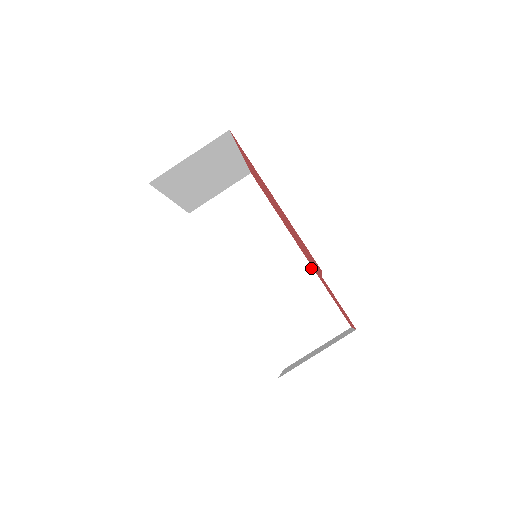
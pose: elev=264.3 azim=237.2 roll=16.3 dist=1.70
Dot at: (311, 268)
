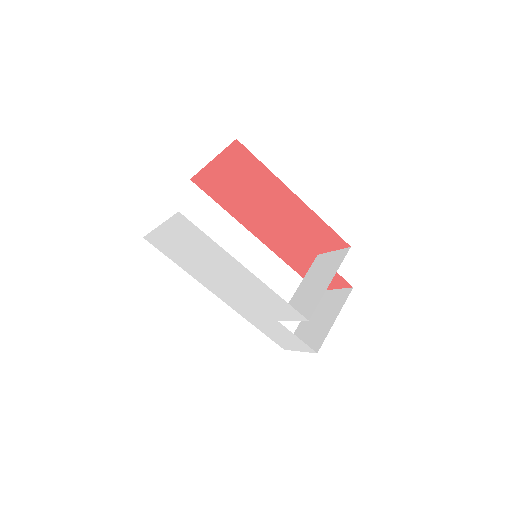
Dot at: (273, 254)
